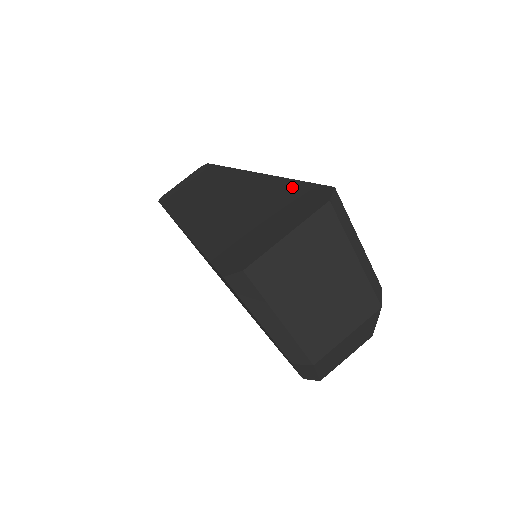
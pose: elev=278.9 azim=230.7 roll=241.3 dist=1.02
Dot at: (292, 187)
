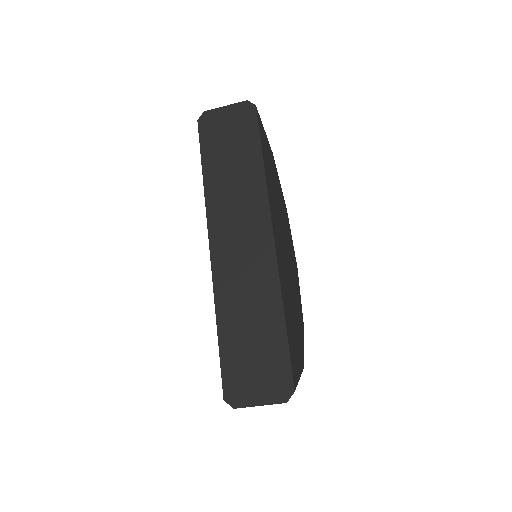
Dot at: (282, 347)
